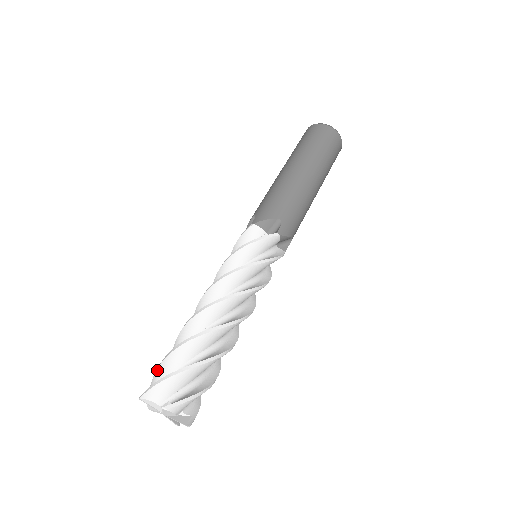
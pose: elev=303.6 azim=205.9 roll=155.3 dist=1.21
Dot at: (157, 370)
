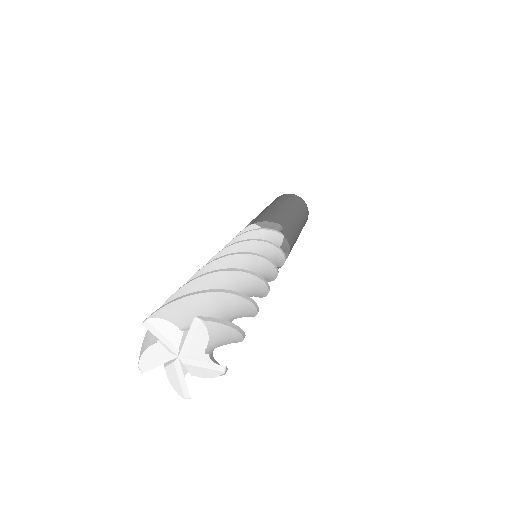
Dot at: occluded
